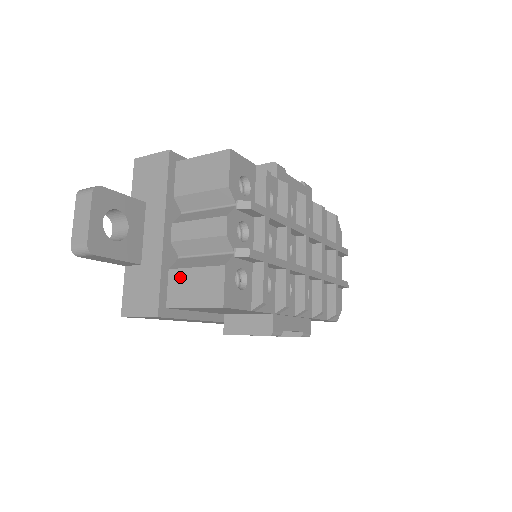
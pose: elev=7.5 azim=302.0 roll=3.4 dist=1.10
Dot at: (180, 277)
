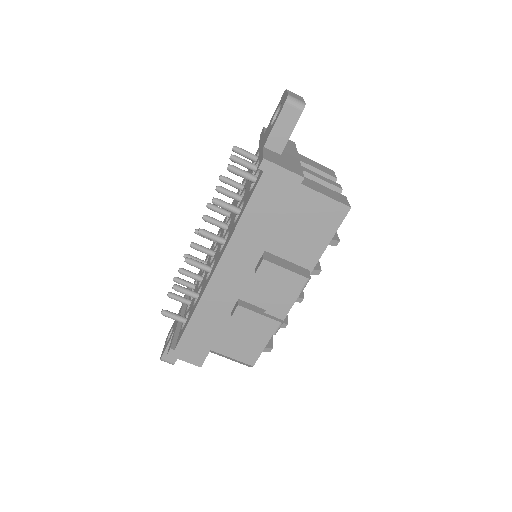
Dot at: (310, 181)
